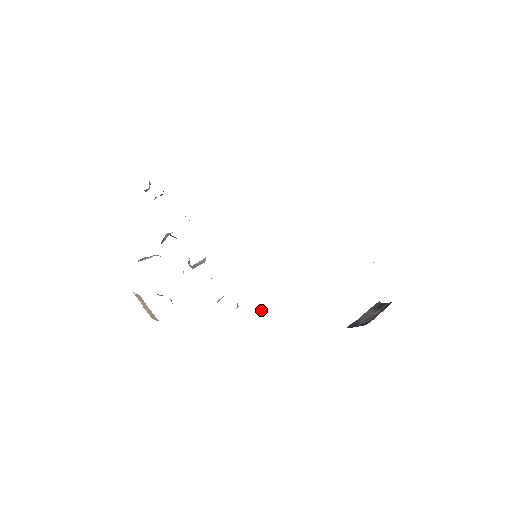
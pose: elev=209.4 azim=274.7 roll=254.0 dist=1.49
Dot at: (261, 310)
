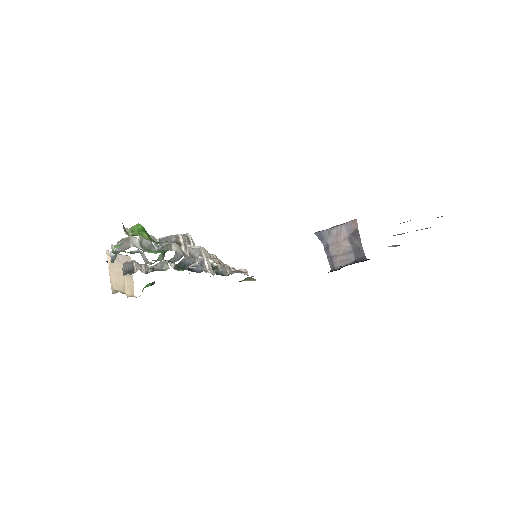
Dot at: occluded
